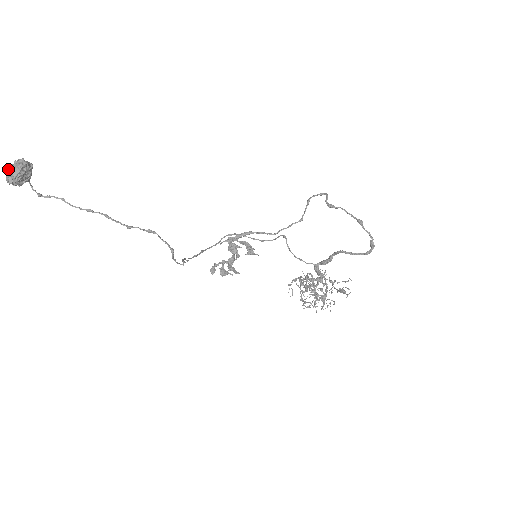
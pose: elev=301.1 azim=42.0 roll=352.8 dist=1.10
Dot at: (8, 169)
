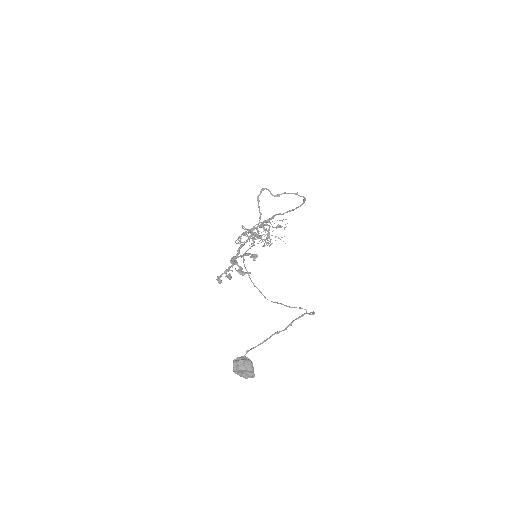
Dot at: (248, 373)
